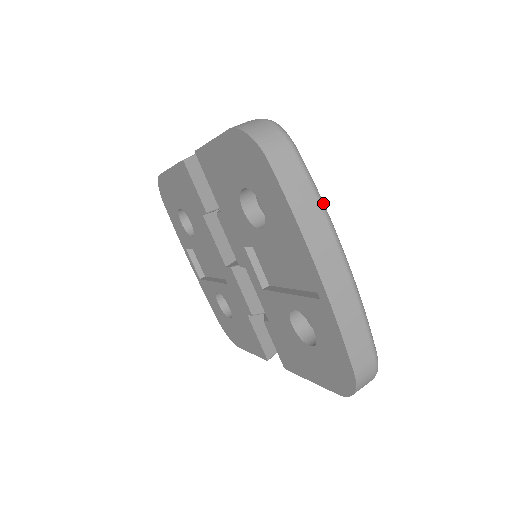
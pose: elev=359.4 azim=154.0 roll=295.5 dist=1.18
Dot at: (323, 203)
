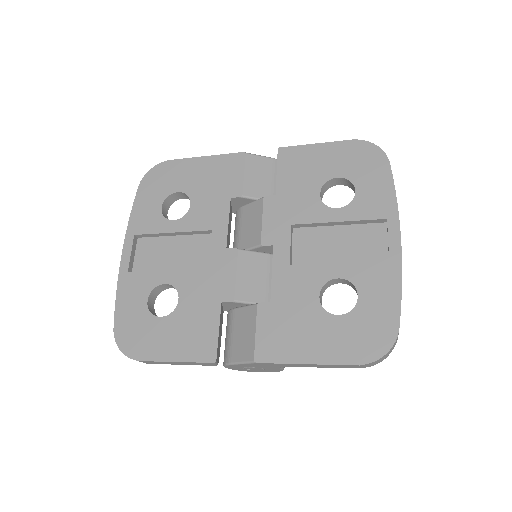
Dot at: occluded
